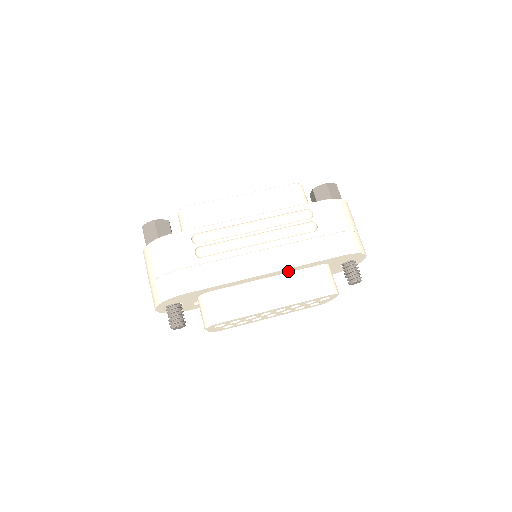
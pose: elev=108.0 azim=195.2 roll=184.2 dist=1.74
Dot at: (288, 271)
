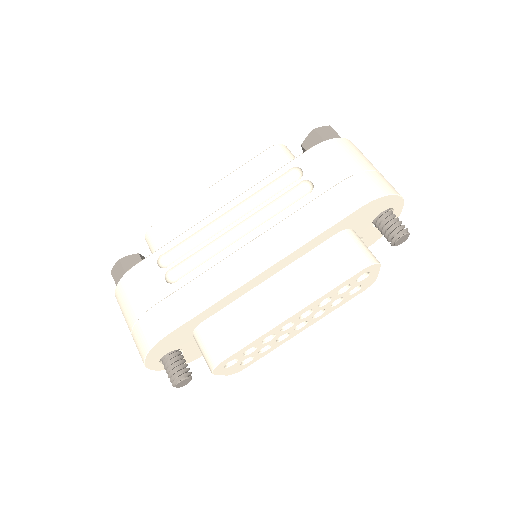
Dot at: (294, 258)
